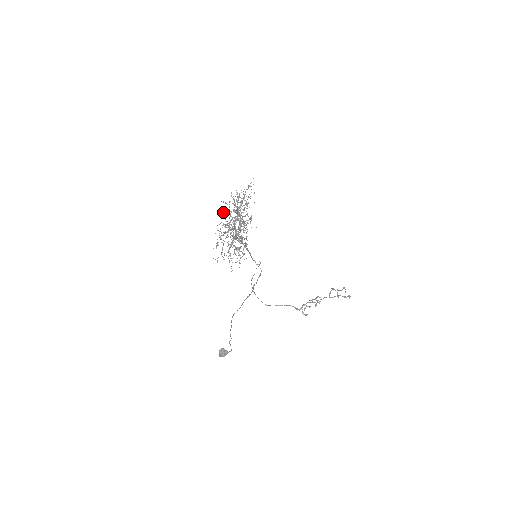
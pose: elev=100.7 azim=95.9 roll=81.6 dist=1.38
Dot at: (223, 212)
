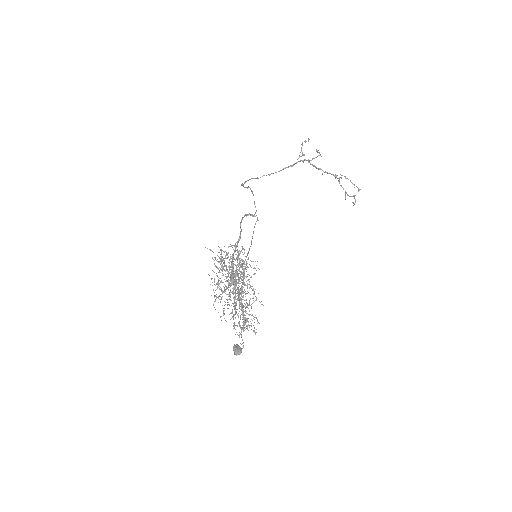
Dot at: occluded
